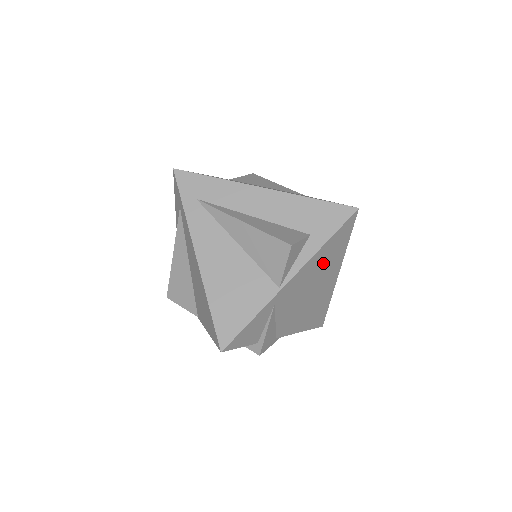
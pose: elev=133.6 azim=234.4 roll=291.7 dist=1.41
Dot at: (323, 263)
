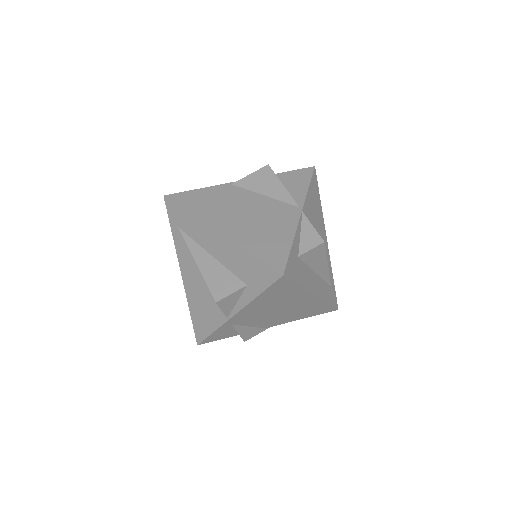
Dot at: (273, 300)
